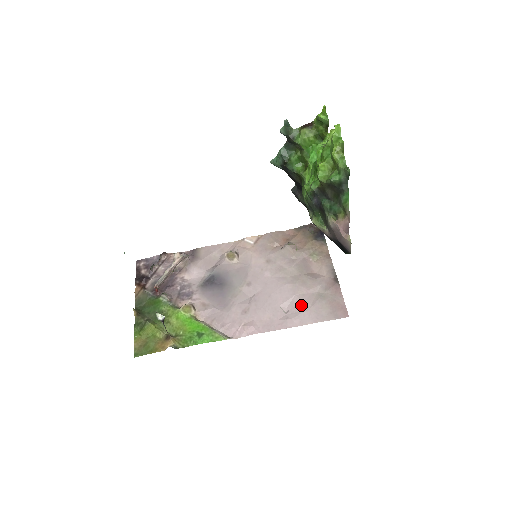
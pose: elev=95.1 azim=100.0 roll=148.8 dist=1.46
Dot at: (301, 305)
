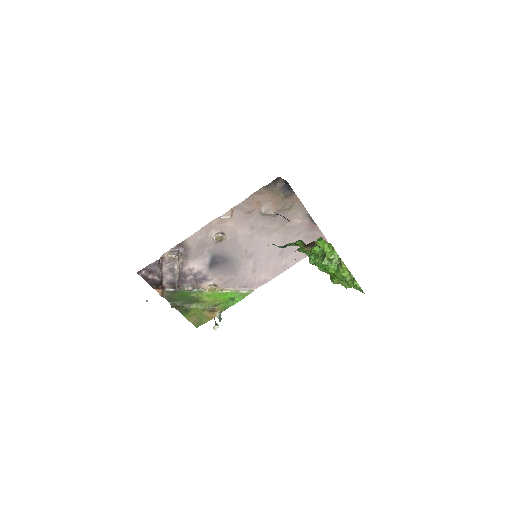
Dot at: (293, 250)
